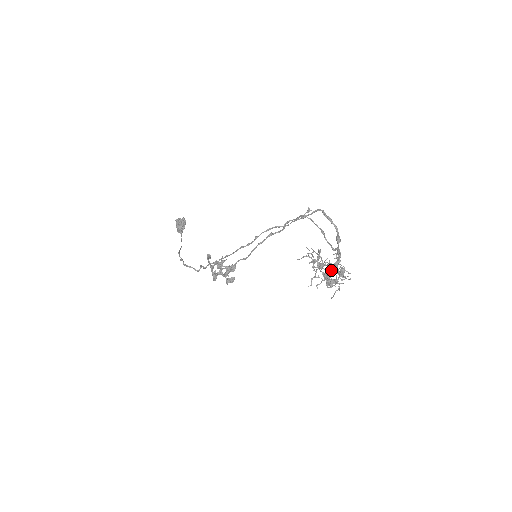
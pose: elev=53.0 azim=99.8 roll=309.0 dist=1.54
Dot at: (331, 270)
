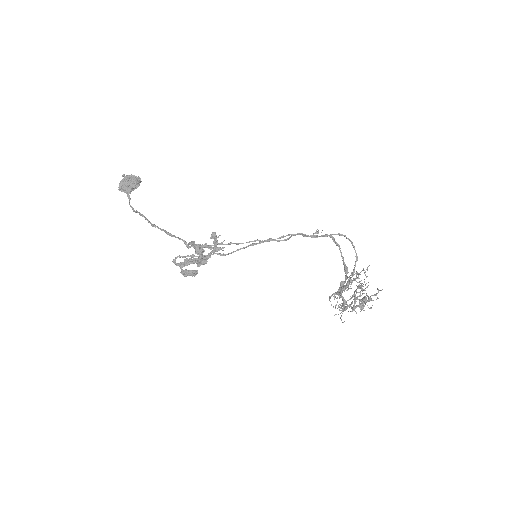
Dot at: (360, 295)
